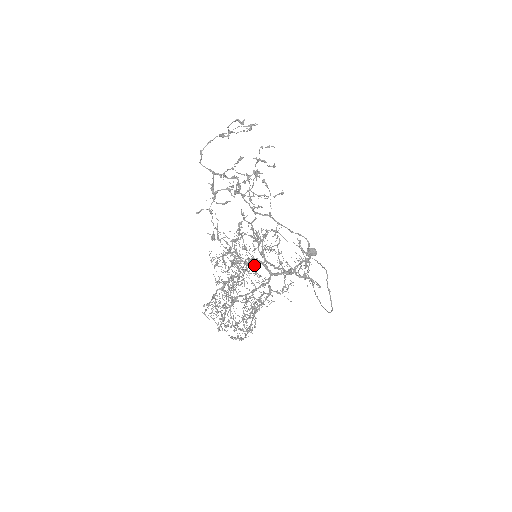
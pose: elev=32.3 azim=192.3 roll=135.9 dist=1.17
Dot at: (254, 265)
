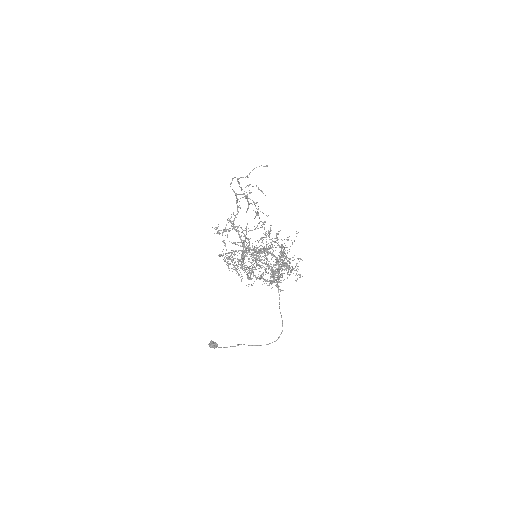
Dot at: occluded
